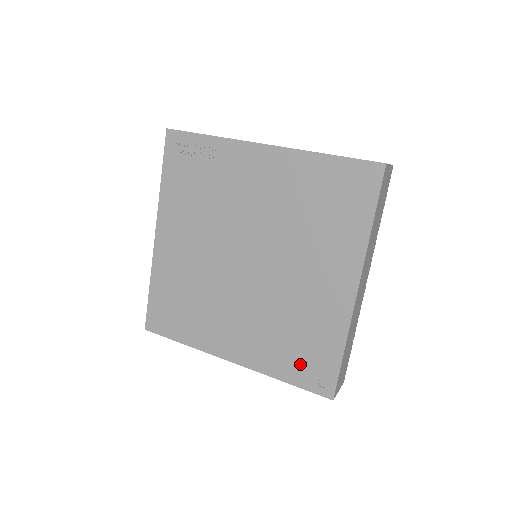
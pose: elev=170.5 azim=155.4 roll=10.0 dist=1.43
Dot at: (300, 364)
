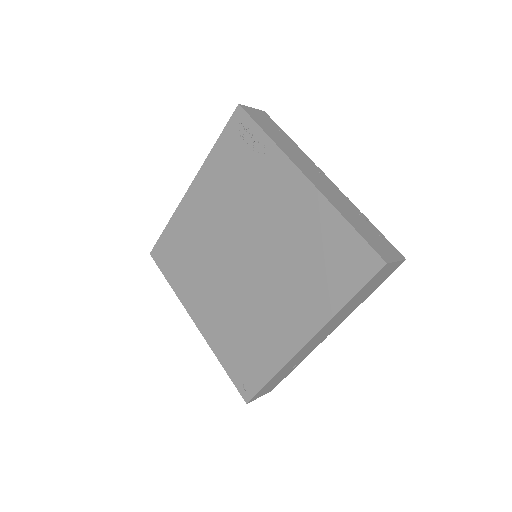
Dot at: (238, 362)
